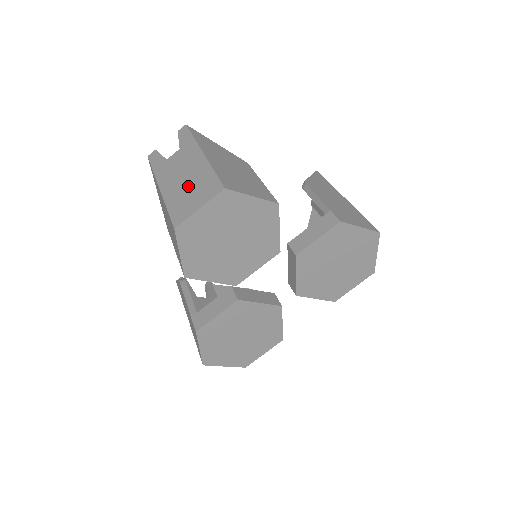
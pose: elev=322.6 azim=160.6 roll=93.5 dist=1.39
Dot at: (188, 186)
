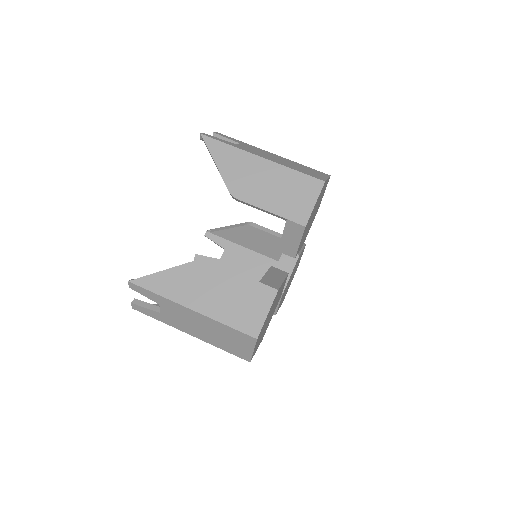
Dot at: (218, 336)
